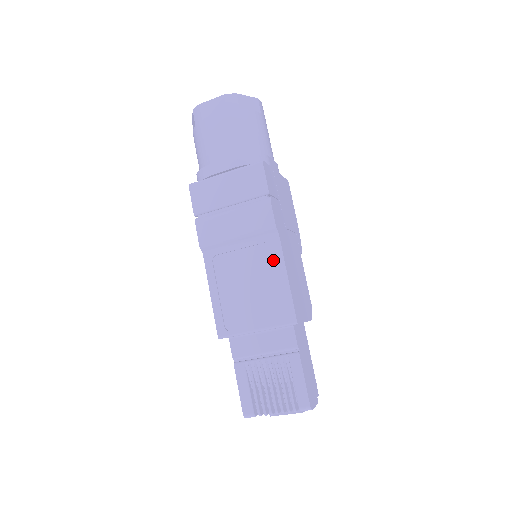
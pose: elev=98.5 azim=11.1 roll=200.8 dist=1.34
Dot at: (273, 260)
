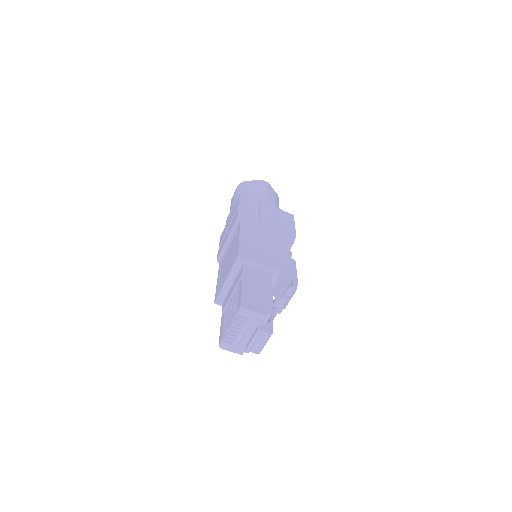
Dot at: (237, 235)
